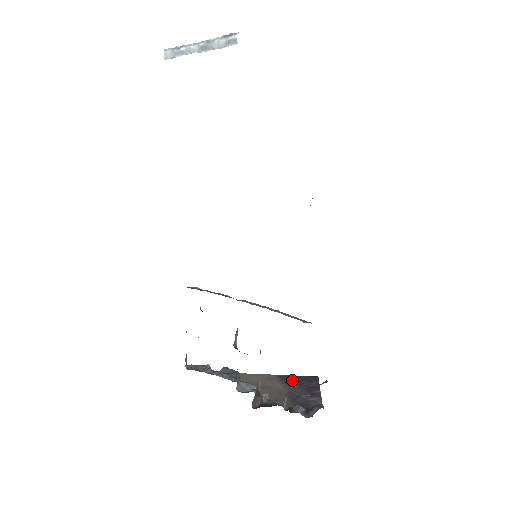
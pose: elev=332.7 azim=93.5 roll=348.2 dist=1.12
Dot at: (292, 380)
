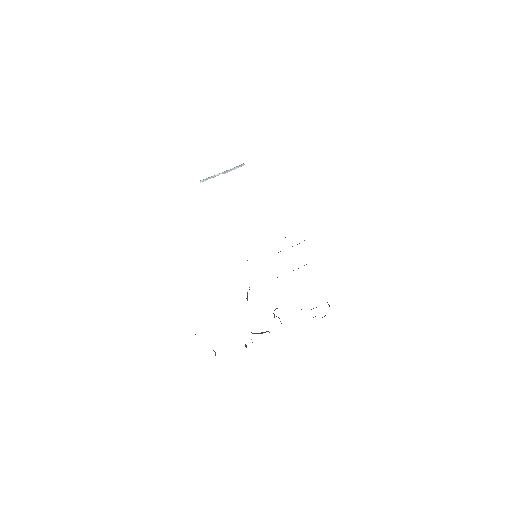
Dot at: occluded
